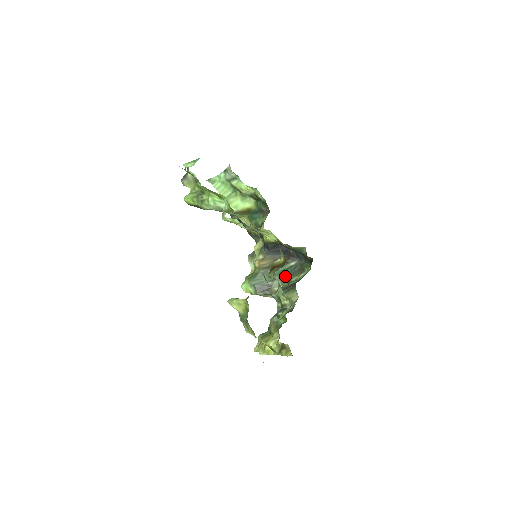
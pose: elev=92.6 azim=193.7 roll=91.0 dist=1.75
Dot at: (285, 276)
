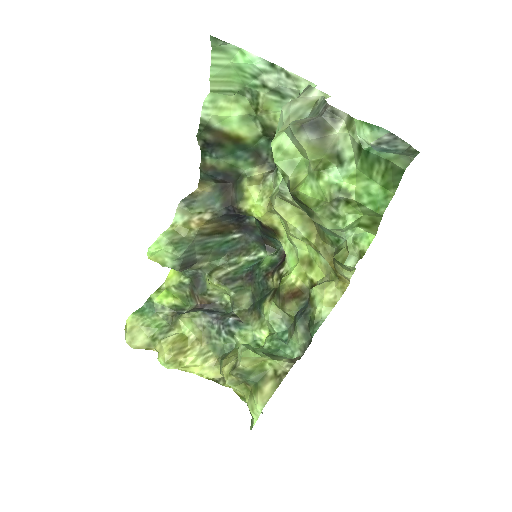
Dot at: (222, 252)
